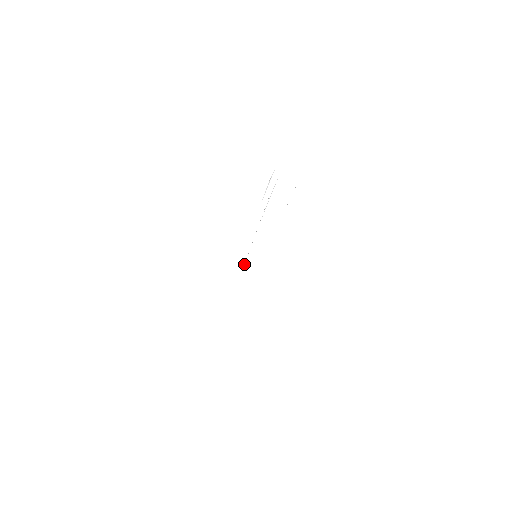
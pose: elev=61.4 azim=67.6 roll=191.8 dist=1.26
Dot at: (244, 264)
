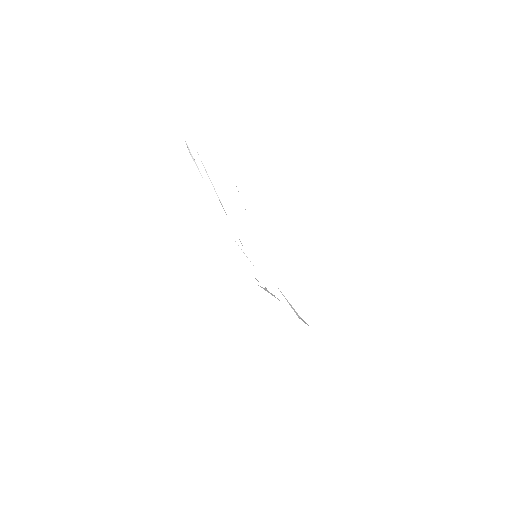
Dot at: occluded
